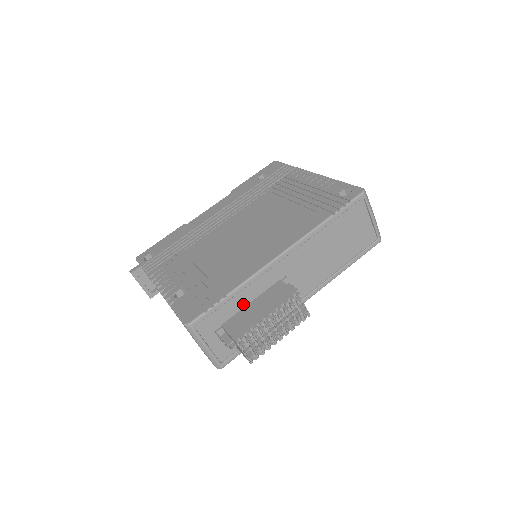
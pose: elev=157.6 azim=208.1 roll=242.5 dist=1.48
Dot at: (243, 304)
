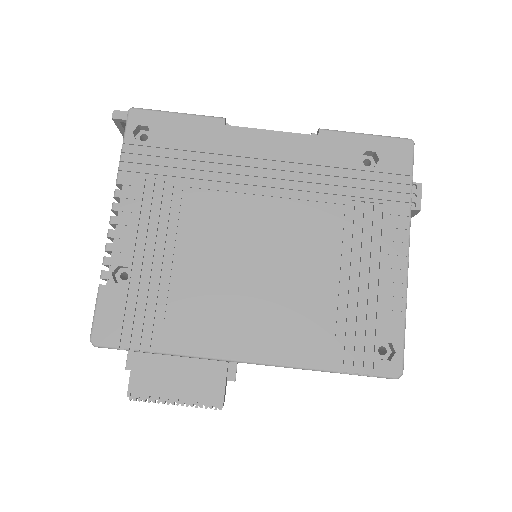
Dot at: occluded
